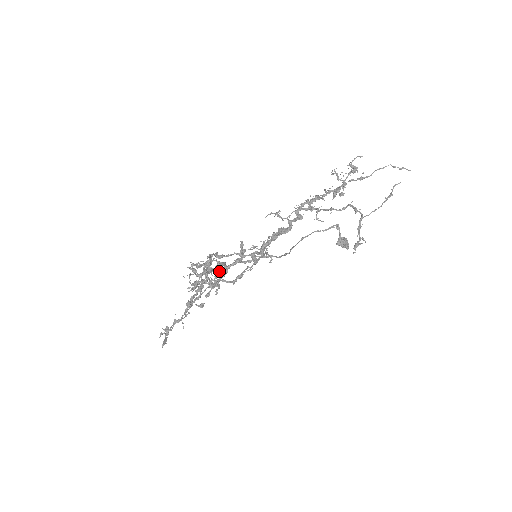
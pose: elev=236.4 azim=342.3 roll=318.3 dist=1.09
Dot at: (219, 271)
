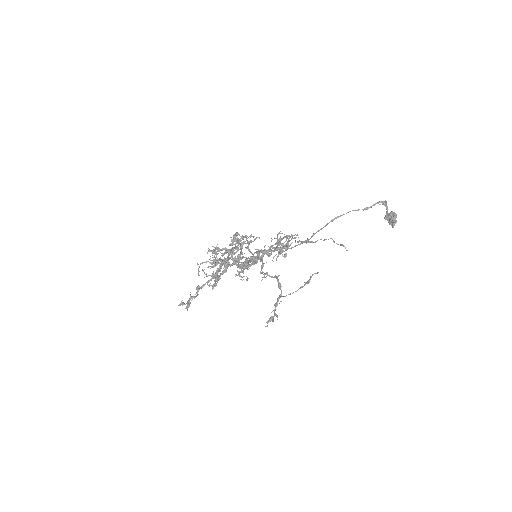
Dot at: (225, 263)
